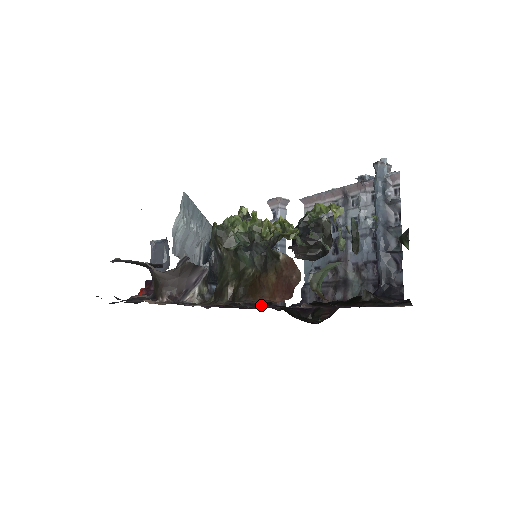
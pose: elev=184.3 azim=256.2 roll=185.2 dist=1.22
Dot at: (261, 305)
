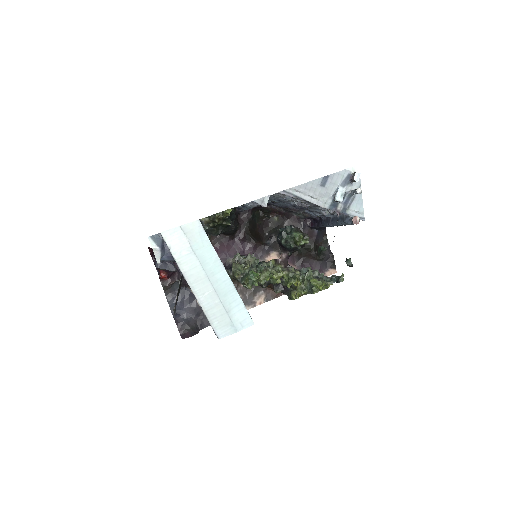
Dot at: (242, 241)
